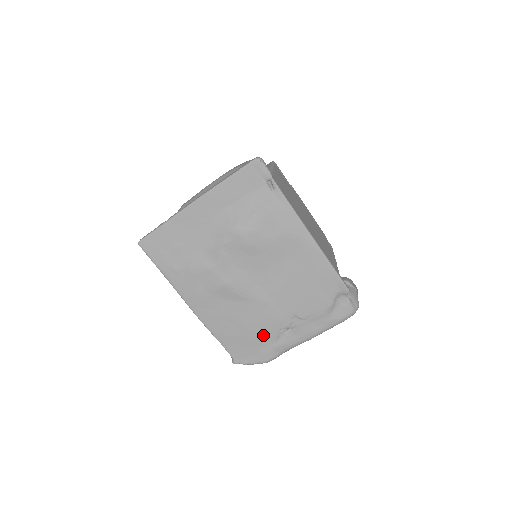
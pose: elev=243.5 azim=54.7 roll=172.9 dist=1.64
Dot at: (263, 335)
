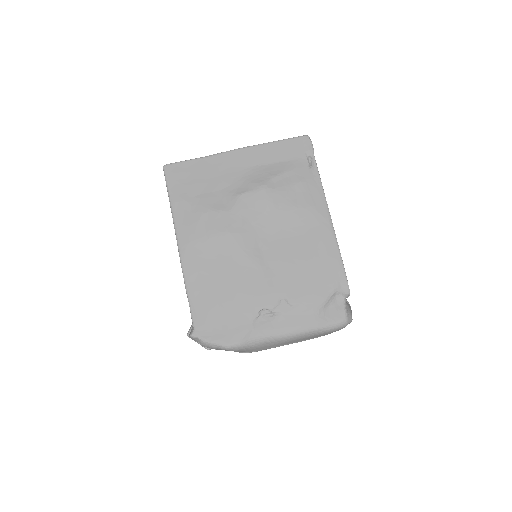
Dot at: (241, 309)
